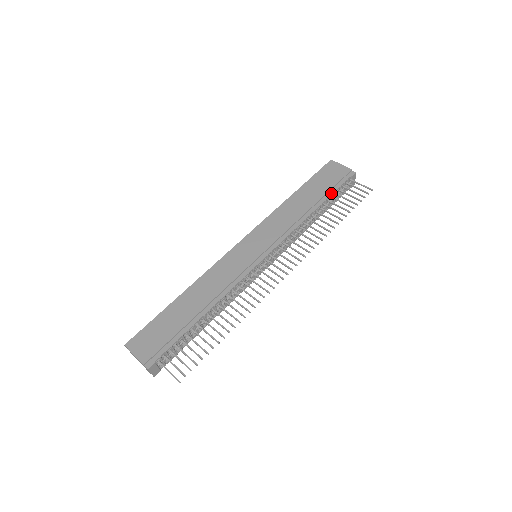
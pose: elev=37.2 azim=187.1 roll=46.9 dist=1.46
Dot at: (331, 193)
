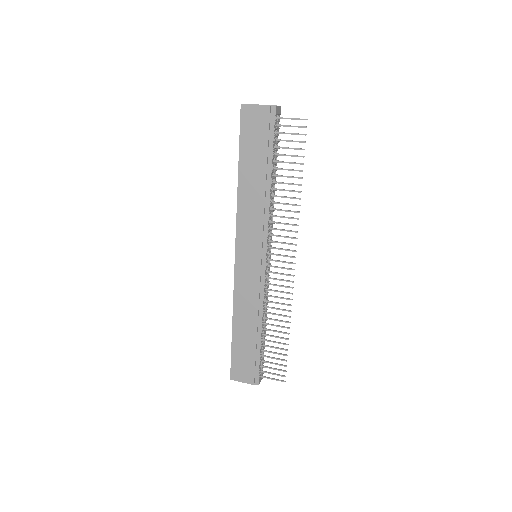
Dot at: (271, 152)
